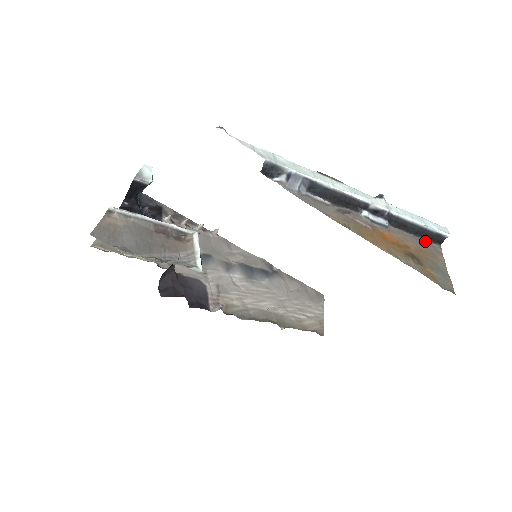
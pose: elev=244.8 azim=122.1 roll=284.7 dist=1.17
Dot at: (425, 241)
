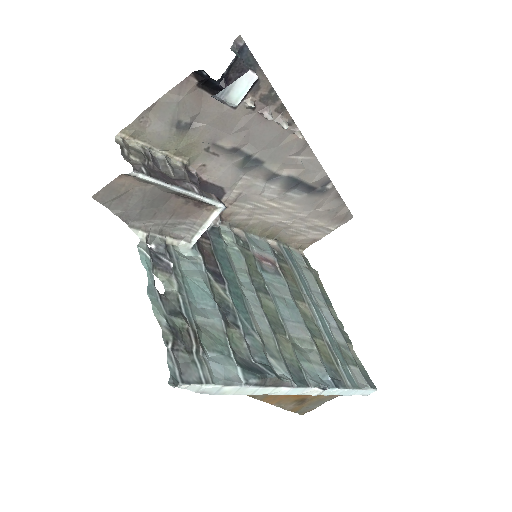
Dot at: occluded
